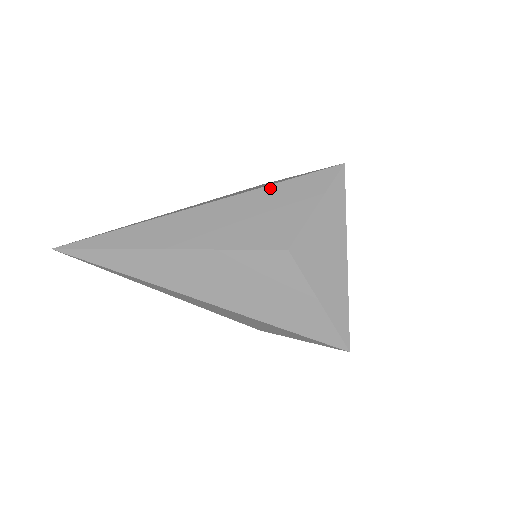
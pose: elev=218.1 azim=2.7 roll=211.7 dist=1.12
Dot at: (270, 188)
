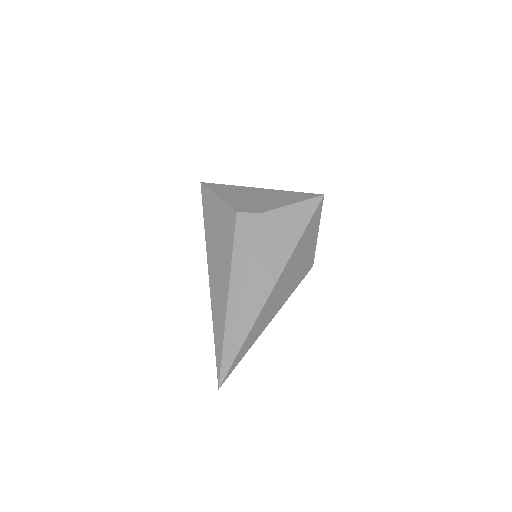
Dot at: (302, 239)
